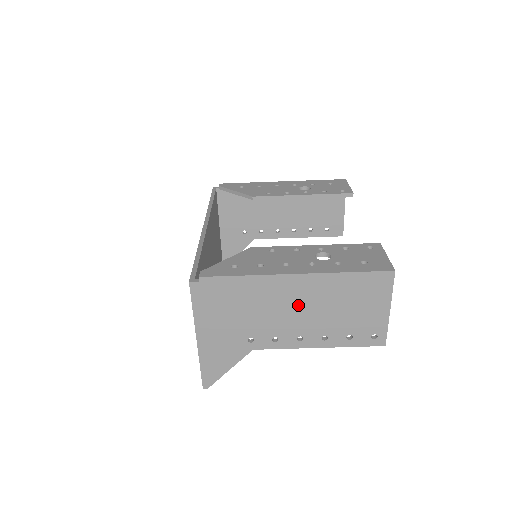
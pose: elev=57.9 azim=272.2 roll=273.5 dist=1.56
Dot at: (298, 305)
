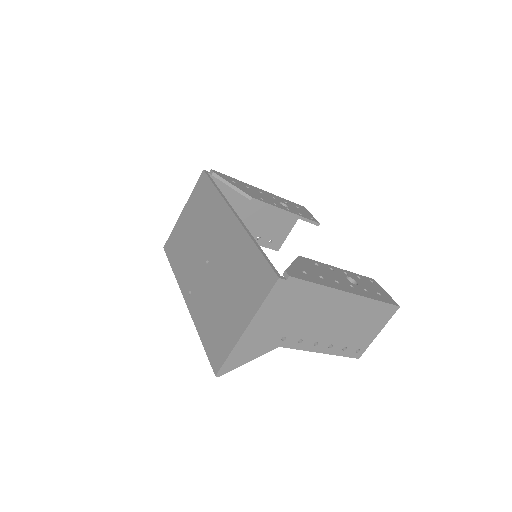
Dot at: (334, 317)
